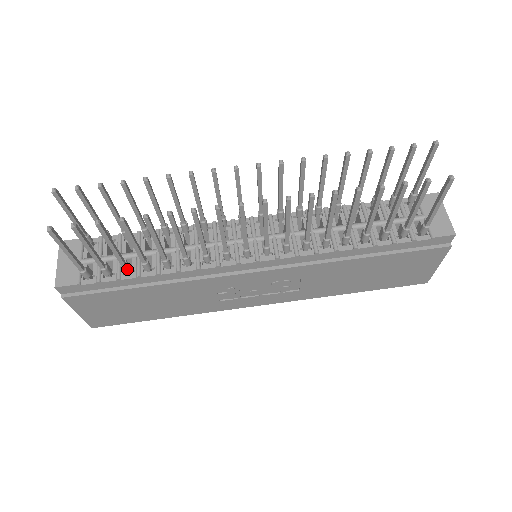
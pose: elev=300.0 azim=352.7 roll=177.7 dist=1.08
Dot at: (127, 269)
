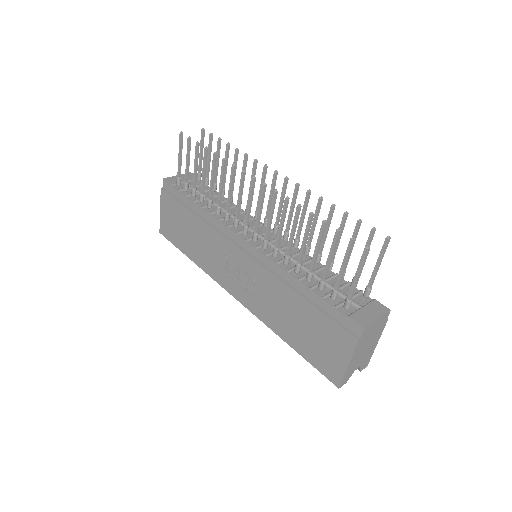
Dot at: (193, 193)
